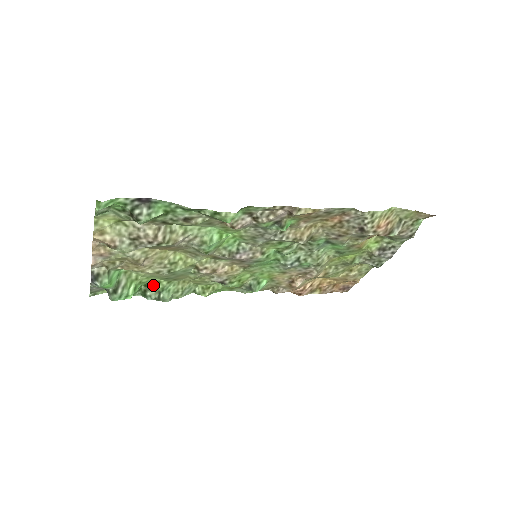
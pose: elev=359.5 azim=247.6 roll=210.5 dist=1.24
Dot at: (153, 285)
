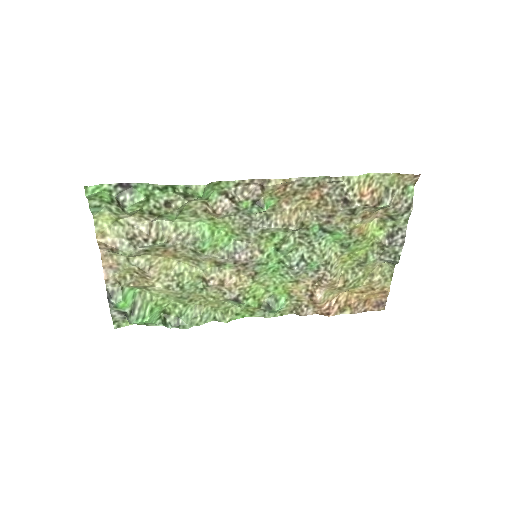
Dot at: (171, 310)
